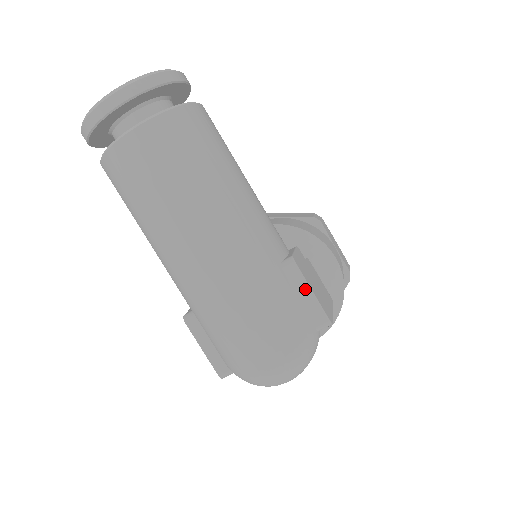
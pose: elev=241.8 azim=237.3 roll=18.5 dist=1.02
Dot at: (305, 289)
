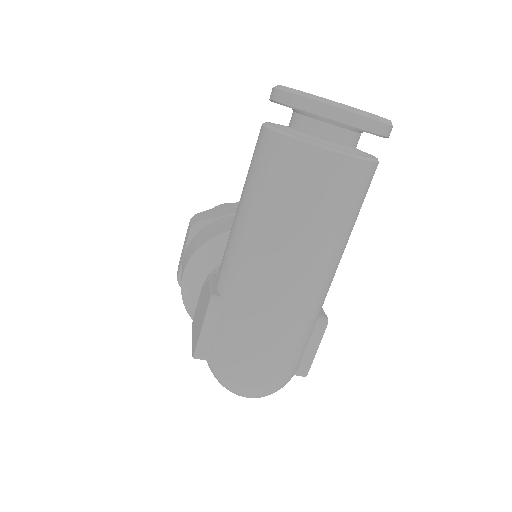
Dot at: (315, 346)
